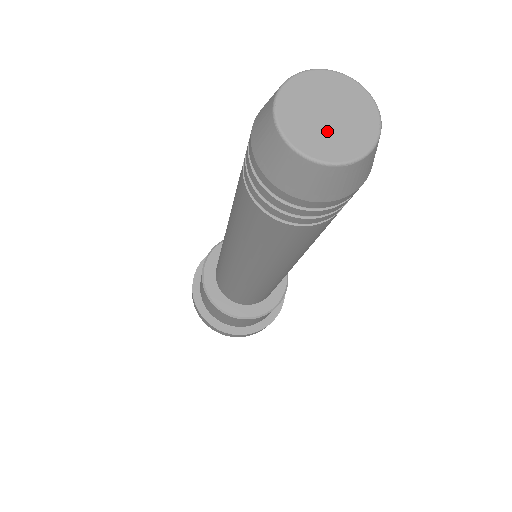
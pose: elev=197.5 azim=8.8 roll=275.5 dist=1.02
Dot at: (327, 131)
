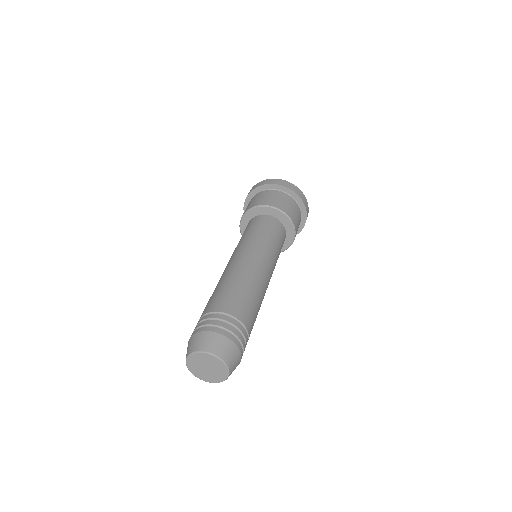
Dot at: (206, 373)
